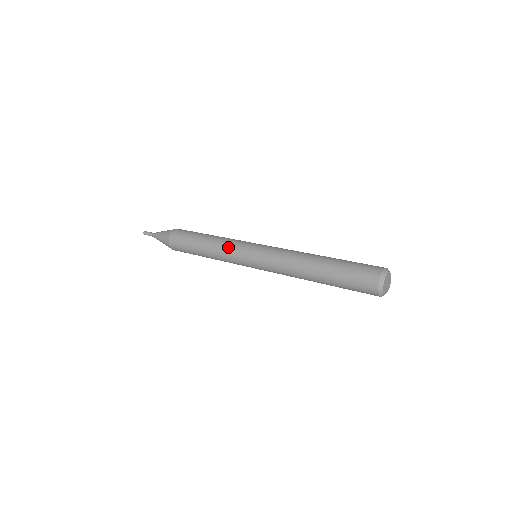
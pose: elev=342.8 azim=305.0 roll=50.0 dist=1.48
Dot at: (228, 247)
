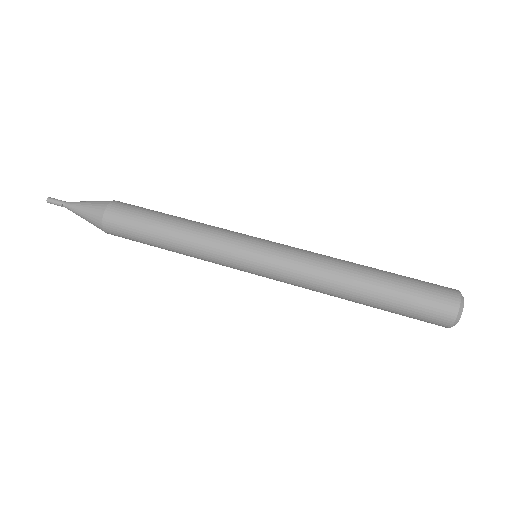
Dot at: (212, 253)
